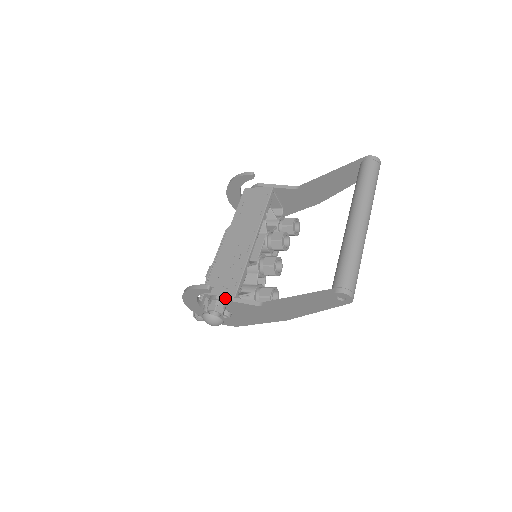
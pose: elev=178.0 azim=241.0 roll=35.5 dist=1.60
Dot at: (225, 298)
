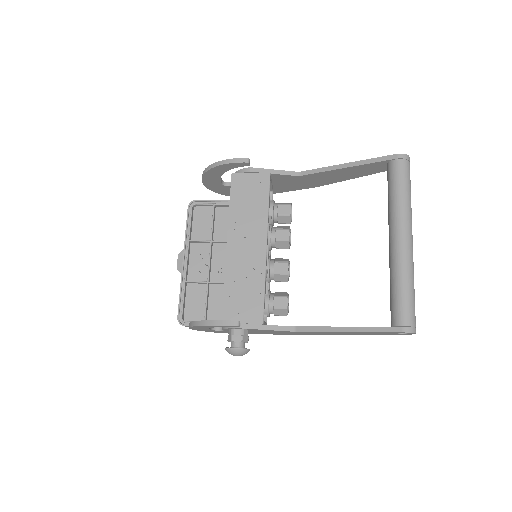
Dot at: (251, 327)
